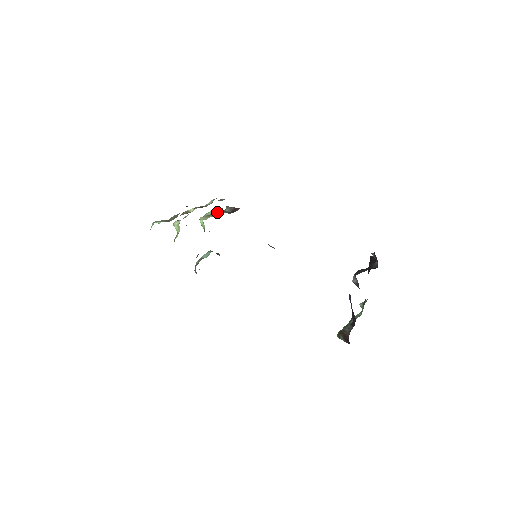
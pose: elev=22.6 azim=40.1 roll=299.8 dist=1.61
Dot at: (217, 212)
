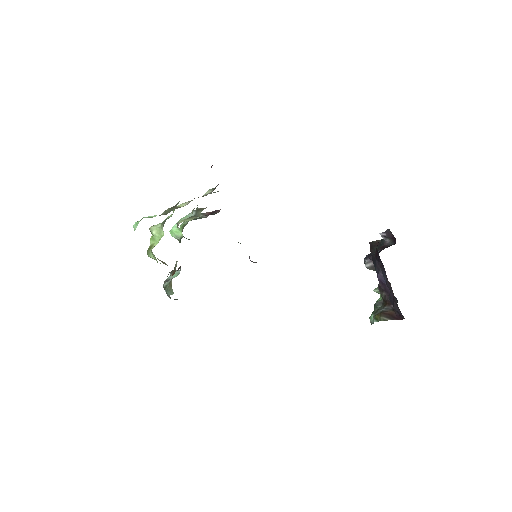
Dot at: (184, 222)
